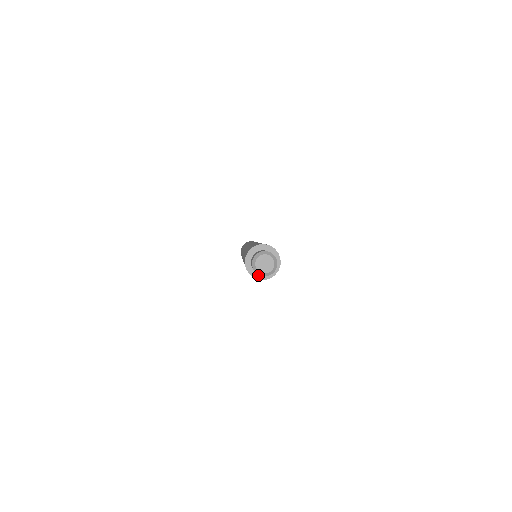
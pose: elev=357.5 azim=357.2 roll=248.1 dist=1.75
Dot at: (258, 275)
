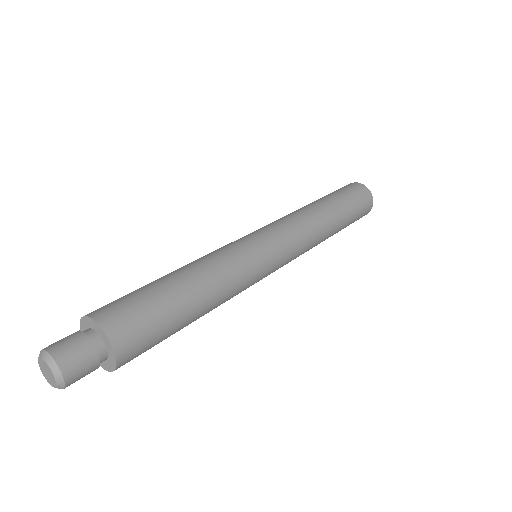
Dot at: occluded
